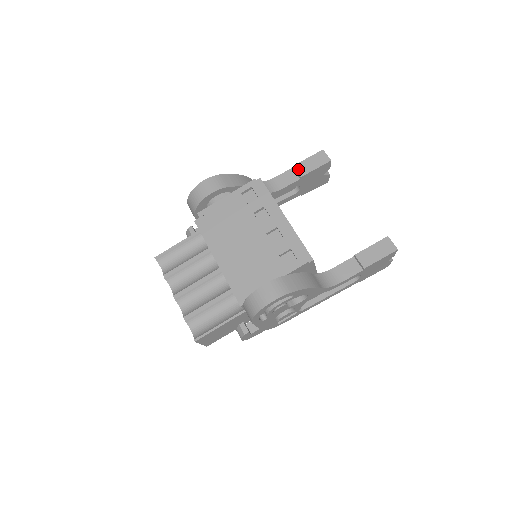
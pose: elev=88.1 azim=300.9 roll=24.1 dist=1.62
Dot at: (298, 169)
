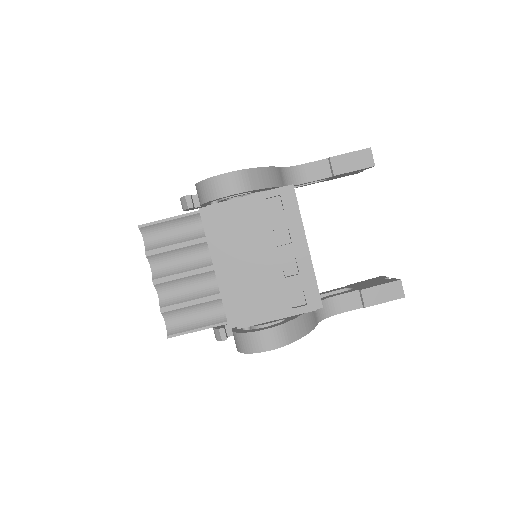
Dot at: (334, 164)
